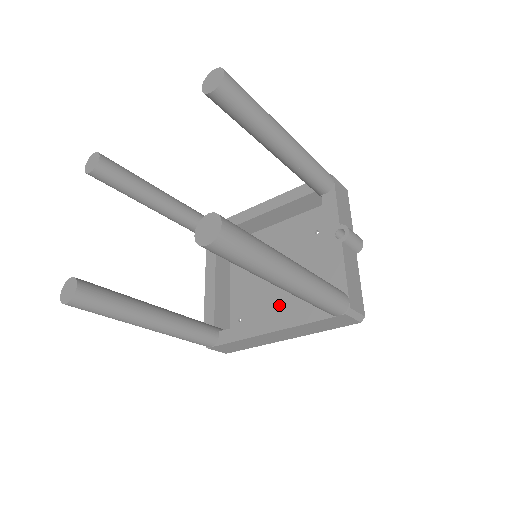
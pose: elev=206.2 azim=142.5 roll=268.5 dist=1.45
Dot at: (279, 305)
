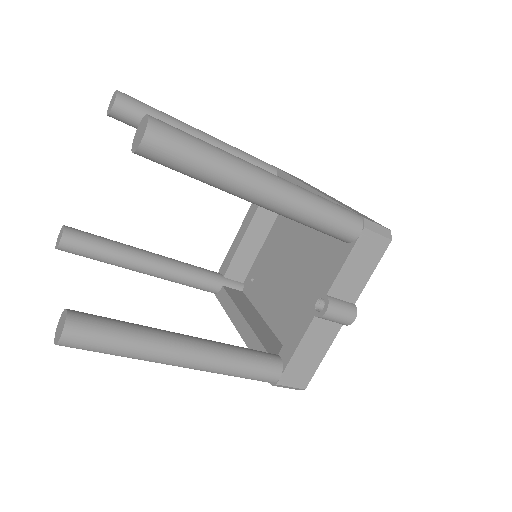
Dot at: (274, 301)
